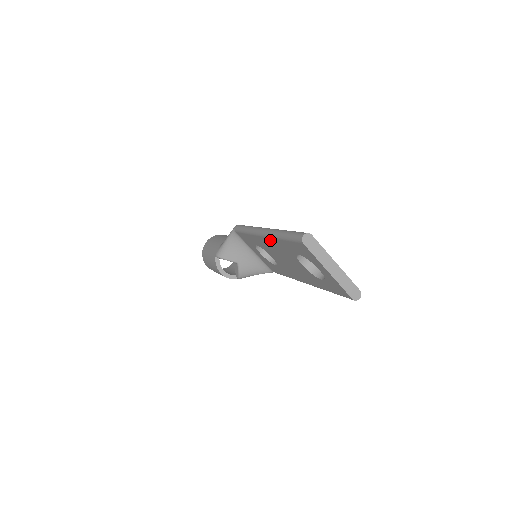
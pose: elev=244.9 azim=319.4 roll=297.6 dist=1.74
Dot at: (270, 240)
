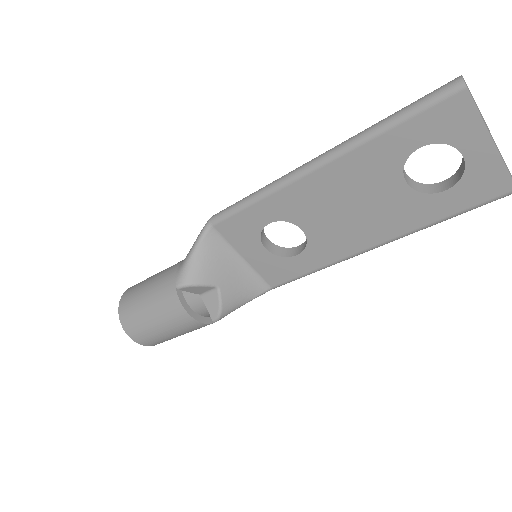
Dot at: (338, 164)
